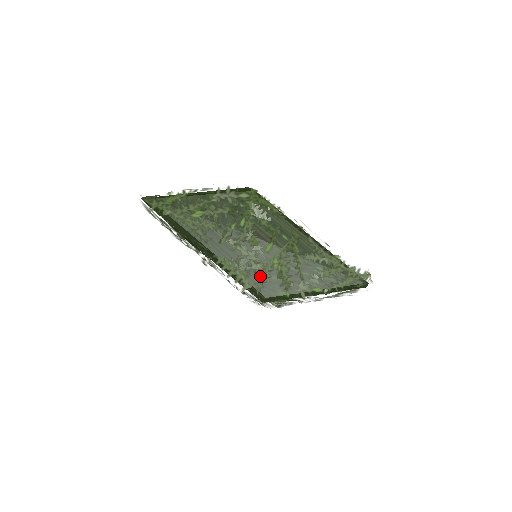
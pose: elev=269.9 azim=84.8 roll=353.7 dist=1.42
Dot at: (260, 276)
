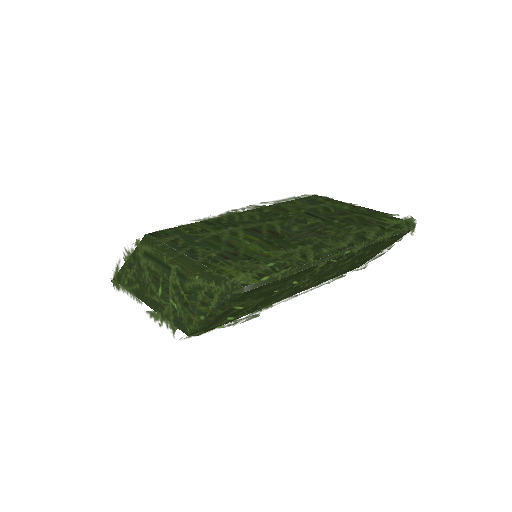
Dot at: (170, 319)
